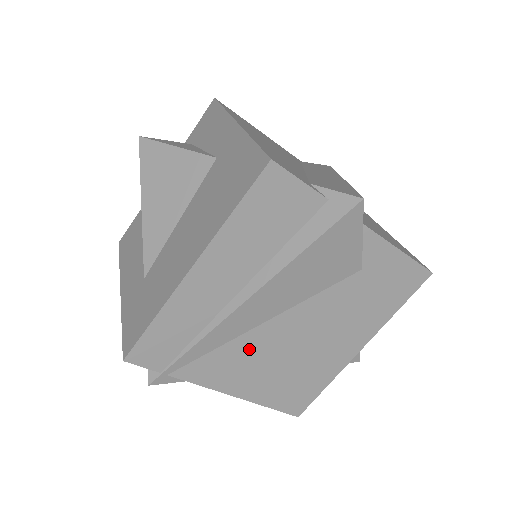
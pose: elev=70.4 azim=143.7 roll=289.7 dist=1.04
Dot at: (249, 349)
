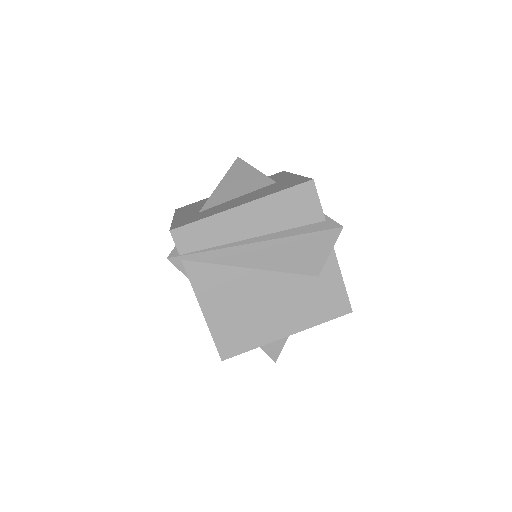
Dot at: (232, 280)
